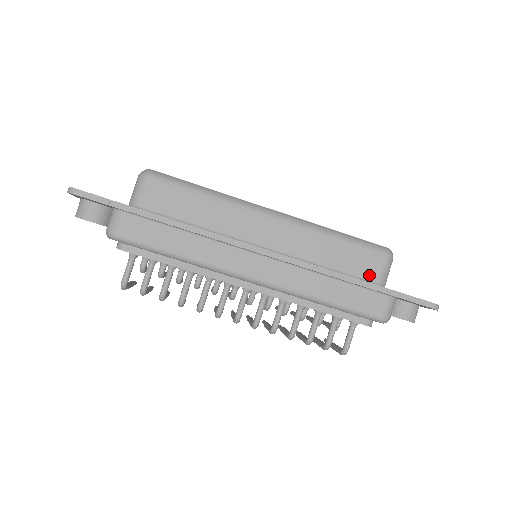
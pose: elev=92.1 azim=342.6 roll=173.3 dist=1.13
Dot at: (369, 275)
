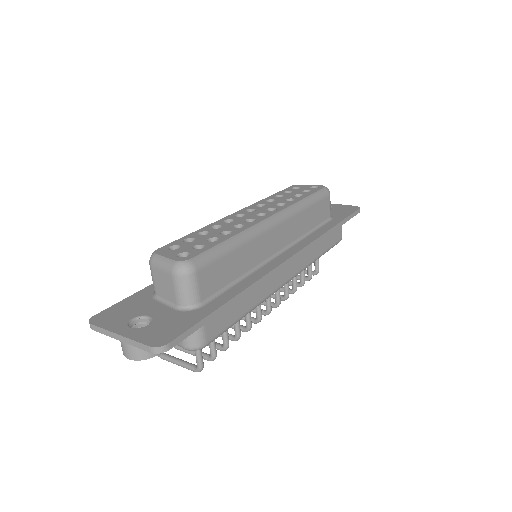
Dot at: (326, 216)
